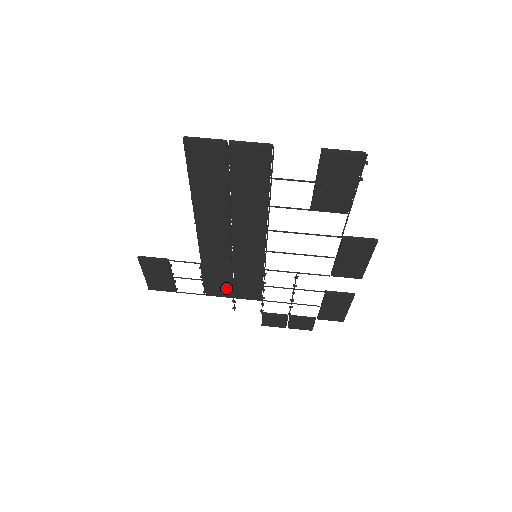
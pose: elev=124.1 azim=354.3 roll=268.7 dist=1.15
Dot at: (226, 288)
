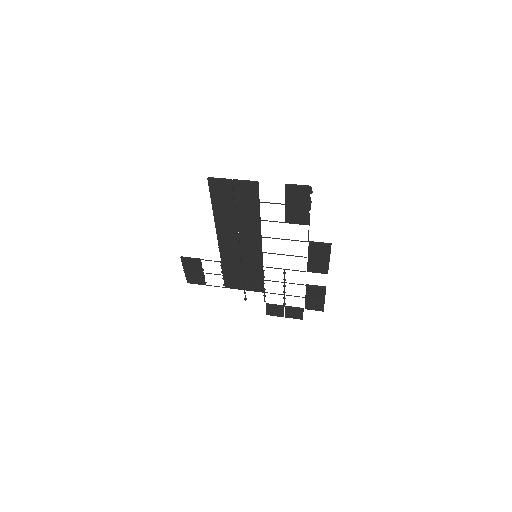
Dot at: (239, 282)
